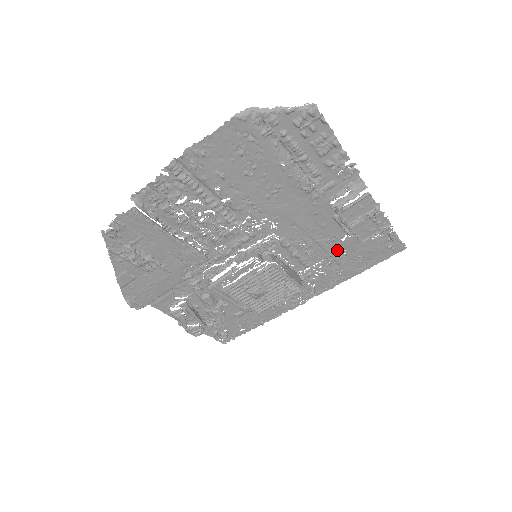
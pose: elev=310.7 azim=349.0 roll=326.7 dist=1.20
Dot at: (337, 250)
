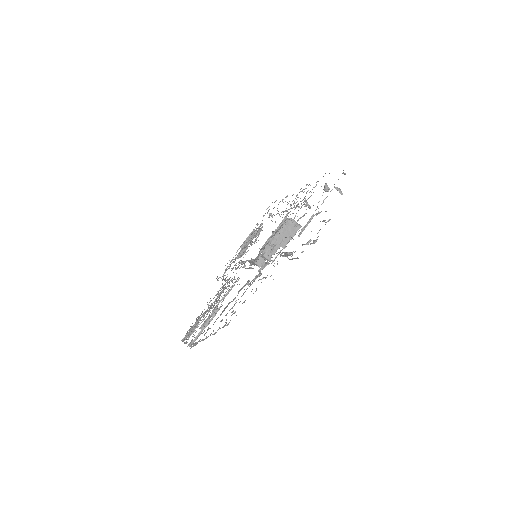
Dot at: occluded
